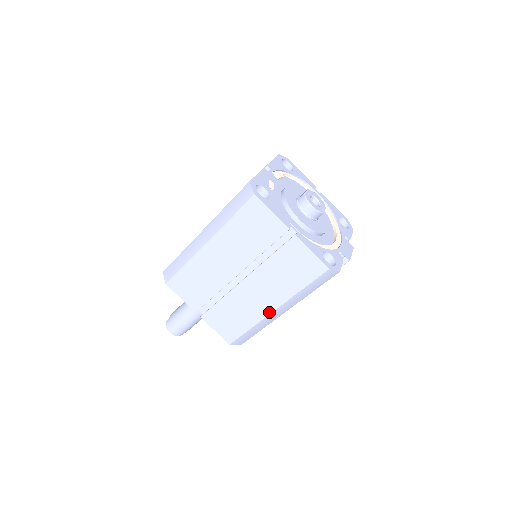
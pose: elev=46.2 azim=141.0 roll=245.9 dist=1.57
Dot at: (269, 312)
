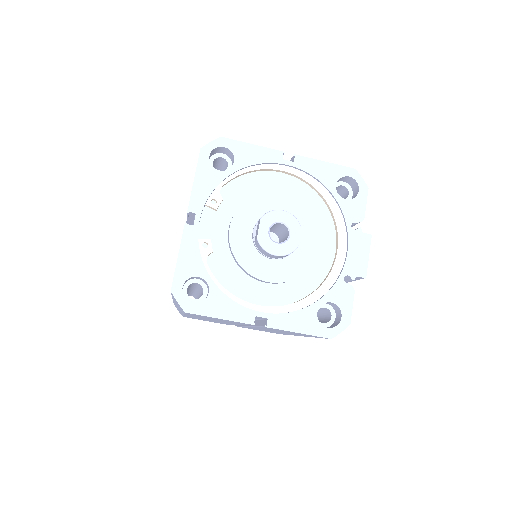
Dot at: (295, 335)
